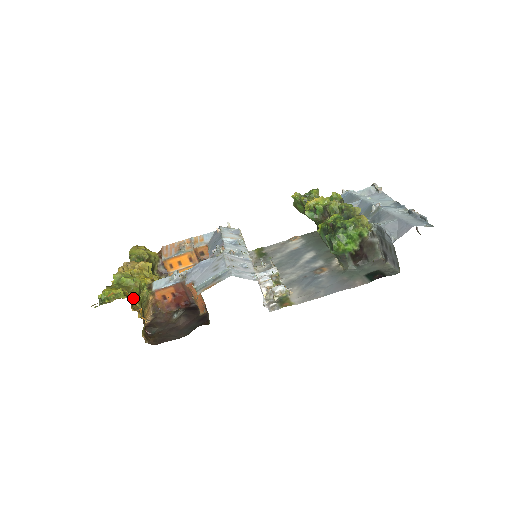
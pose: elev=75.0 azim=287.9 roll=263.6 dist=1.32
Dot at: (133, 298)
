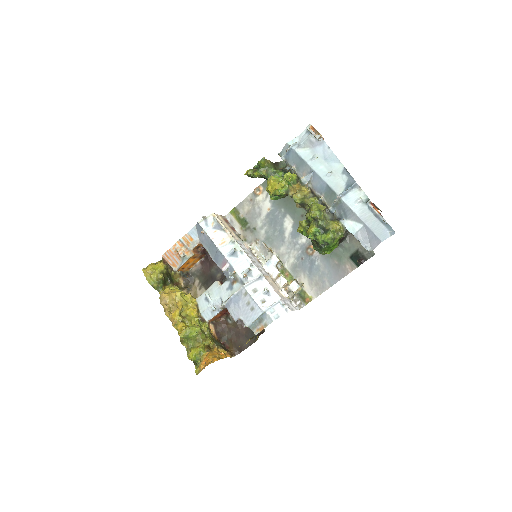
Dot at: (207, 344)
